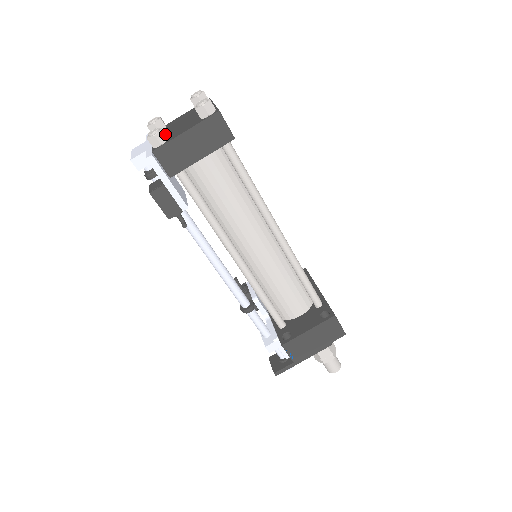
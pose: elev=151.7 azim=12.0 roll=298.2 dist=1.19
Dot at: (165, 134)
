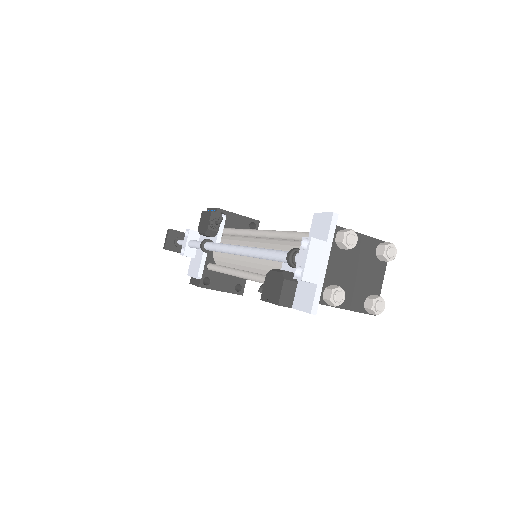
Dot at: occluded
